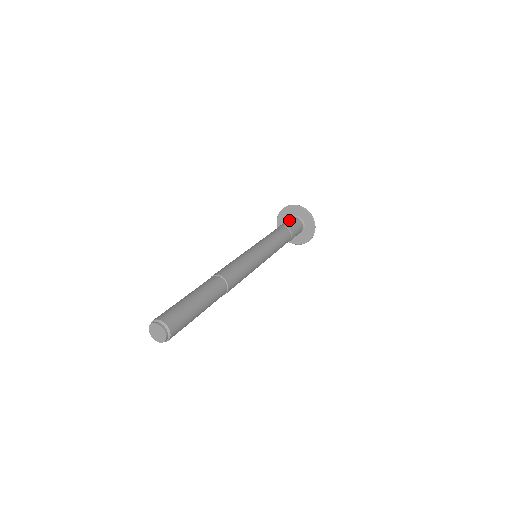
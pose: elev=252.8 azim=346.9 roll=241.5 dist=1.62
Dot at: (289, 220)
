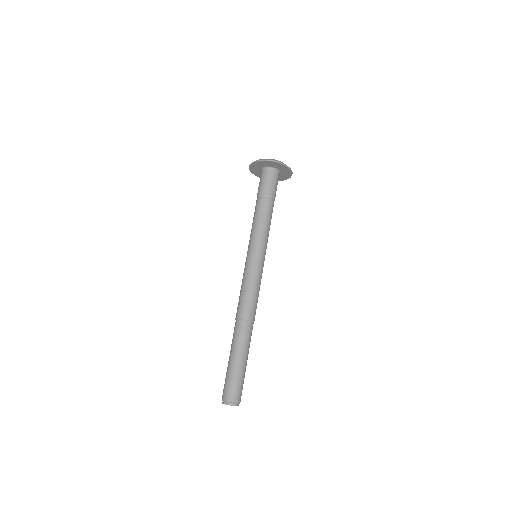
Dot at: (265, 178)
